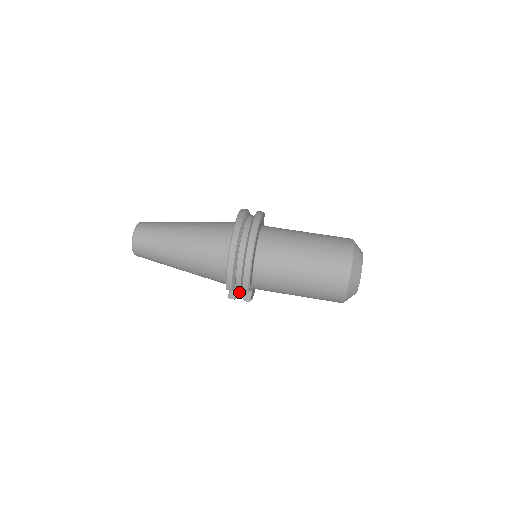
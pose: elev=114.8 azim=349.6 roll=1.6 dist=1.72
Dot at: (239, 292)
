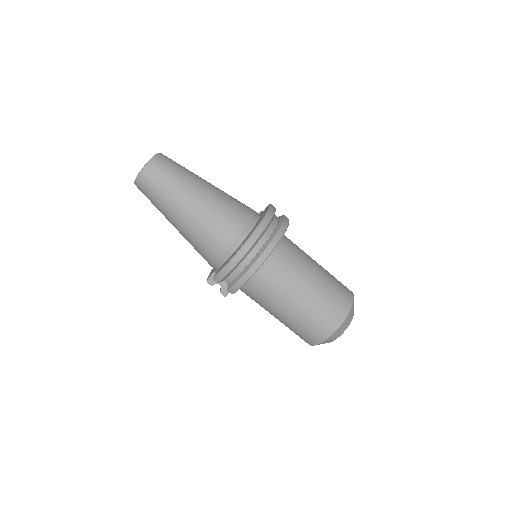
Dot at: occluded
